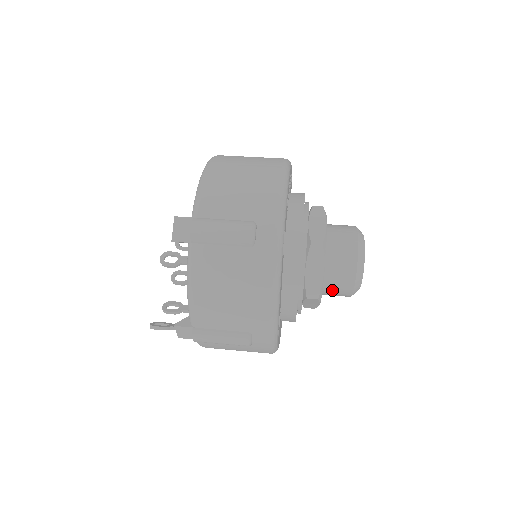
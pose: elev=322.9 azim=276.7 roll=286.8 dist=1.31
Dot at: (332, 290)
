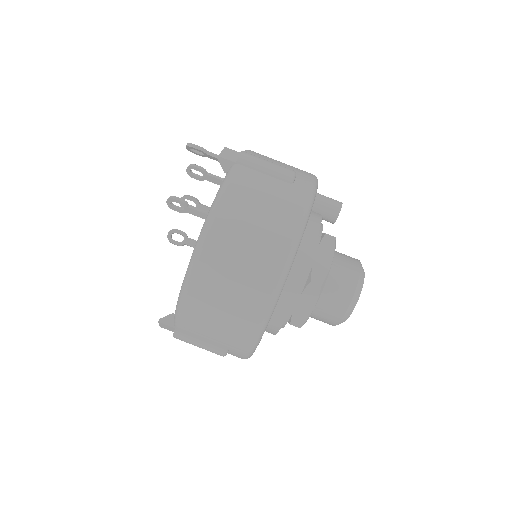
Dot at: occluded
